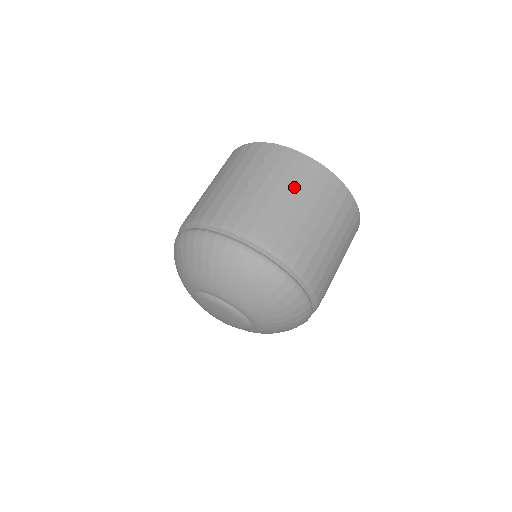
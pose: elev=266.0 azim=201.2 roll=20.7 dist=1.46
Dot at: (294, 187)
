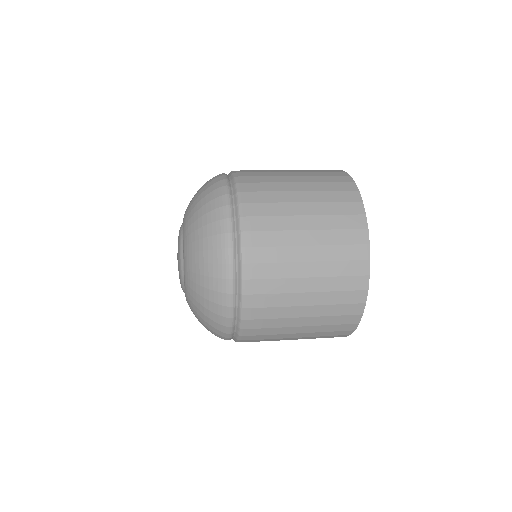
Dot at: (317, 192)
